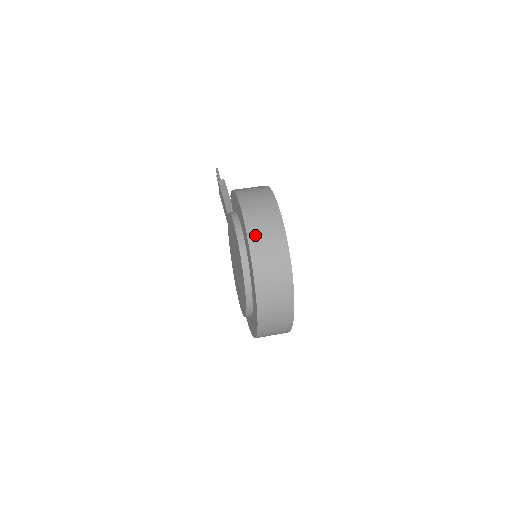
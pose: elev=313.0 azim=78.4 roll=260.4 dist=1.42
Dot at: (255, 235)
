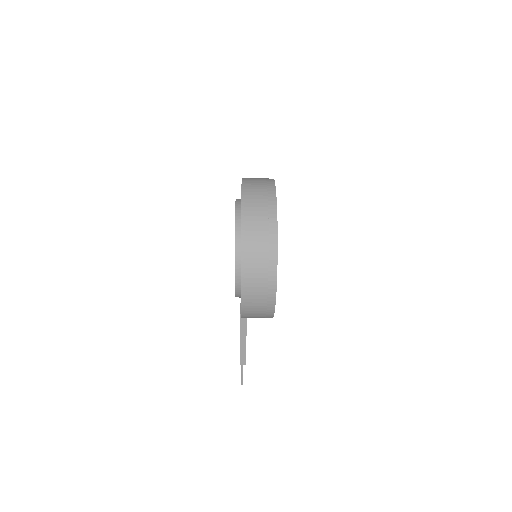
Dot at: occluded
